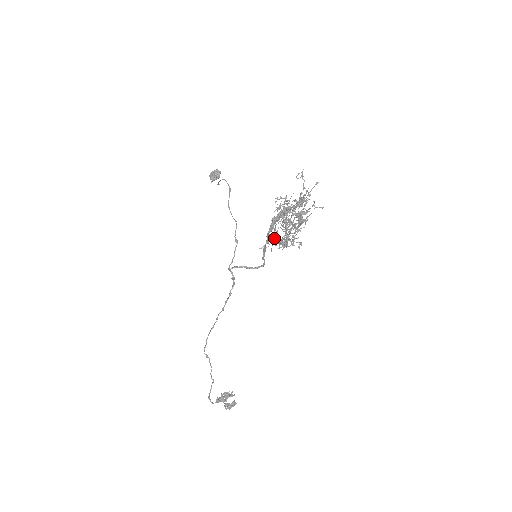
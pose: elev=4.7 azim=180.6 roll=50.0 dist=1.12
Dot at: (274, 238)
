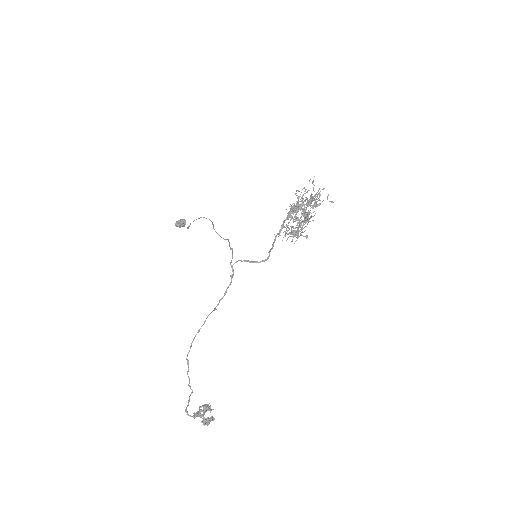
Dot at: (286, 228)
